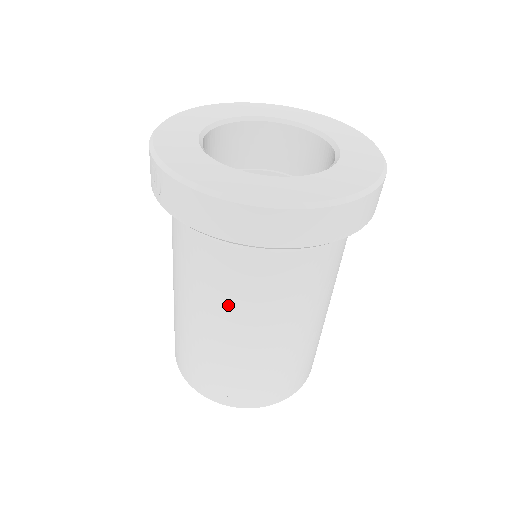
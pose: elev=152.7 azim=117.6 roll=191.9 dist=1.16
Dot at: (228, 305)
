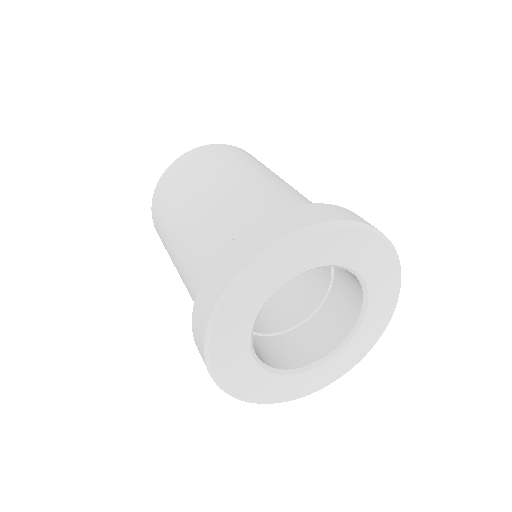
Dot at: occluded
